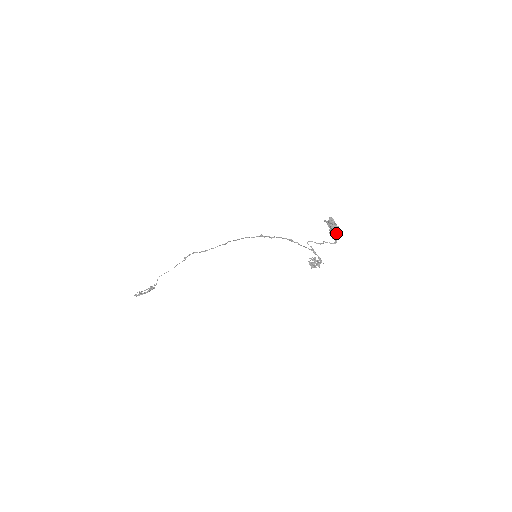
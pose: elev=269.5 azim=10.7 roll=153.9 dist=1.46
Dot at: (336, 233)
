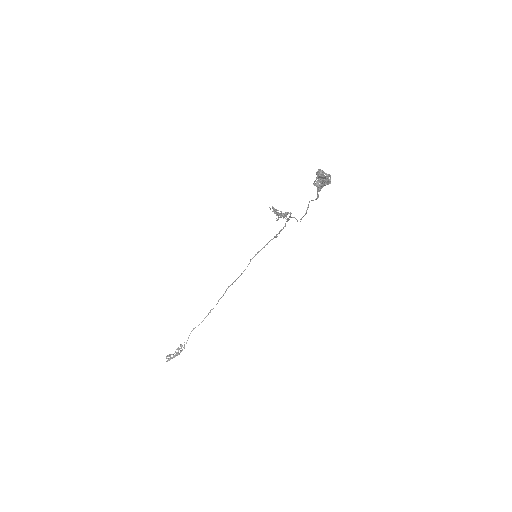
Dot at: (319, 176)
